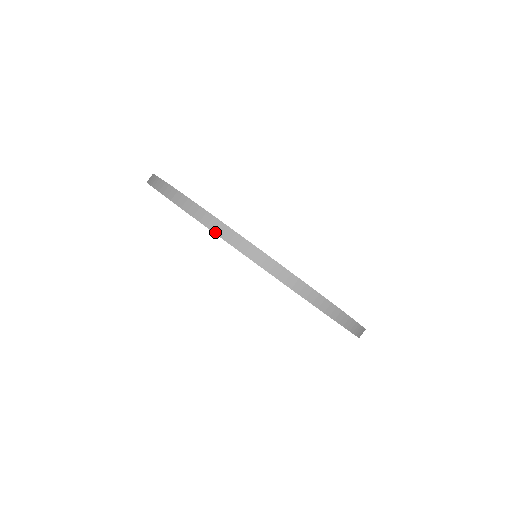
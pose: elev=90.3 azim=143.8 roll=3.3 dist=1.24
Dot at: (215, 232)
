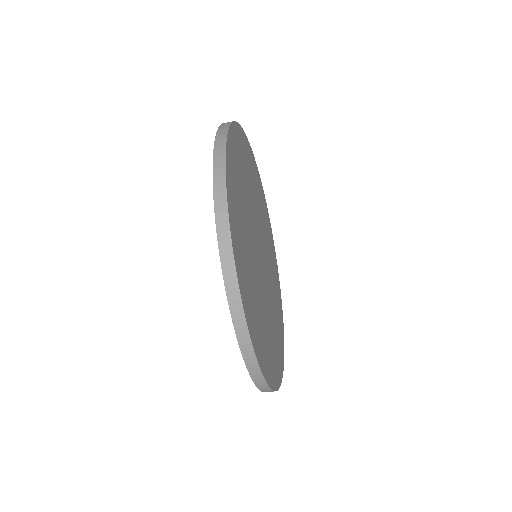
Dot at: (225, 284)
